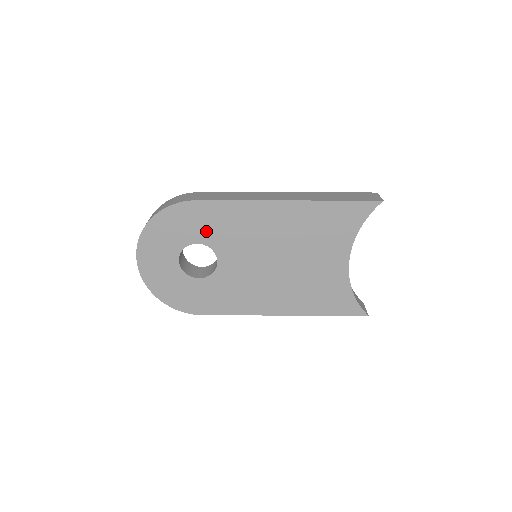
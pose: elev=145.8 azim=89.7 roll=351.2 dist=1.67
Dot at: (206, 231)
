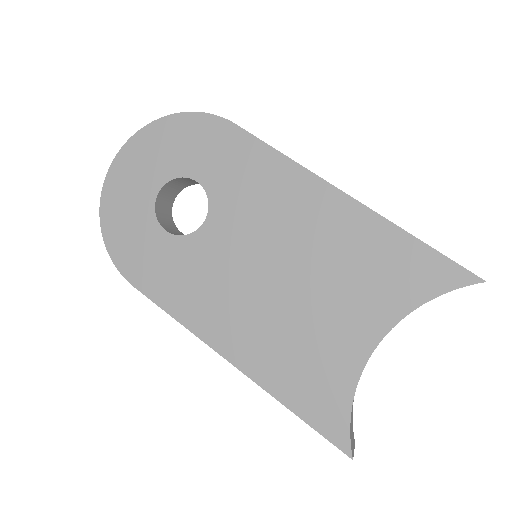
Dot at: (219, 172)
